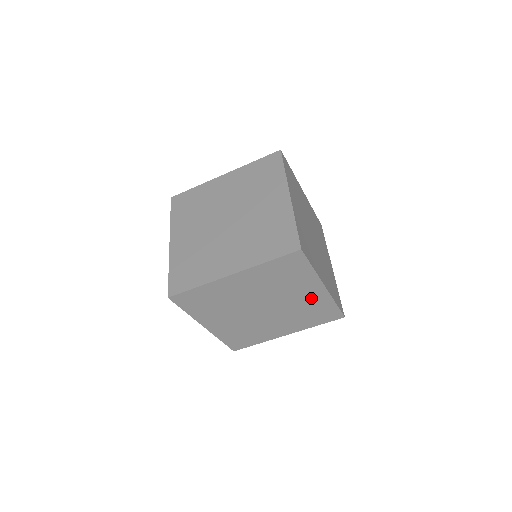
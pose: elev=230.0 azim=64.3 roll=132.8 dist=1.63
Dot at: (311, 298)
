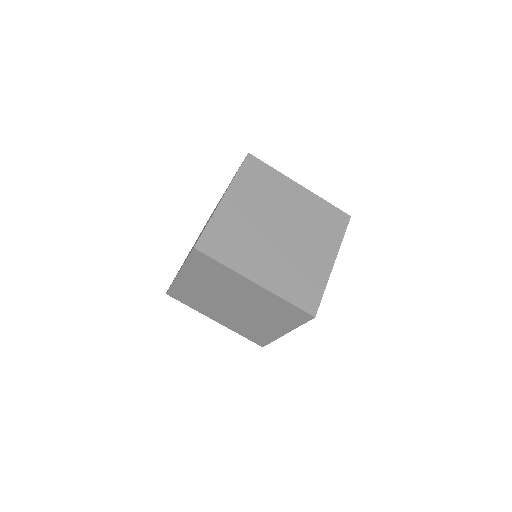
Dot at: (258, 295)
